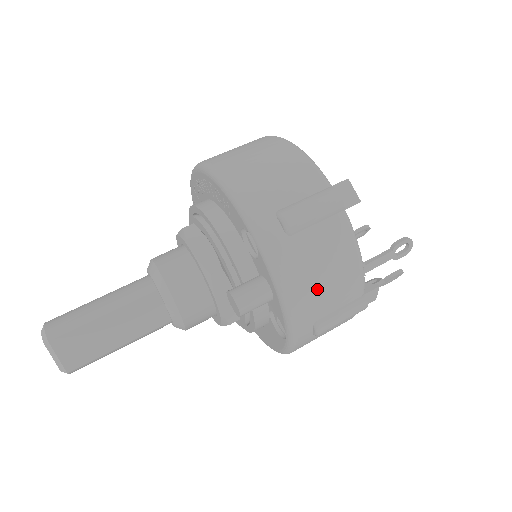
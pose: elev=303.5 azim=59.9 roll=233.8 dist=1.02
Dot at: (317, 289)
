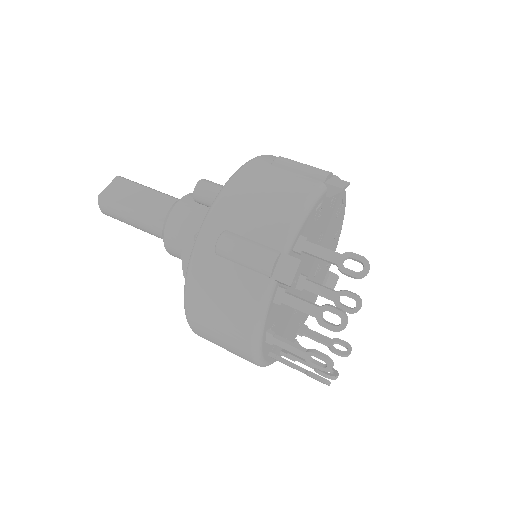
Dot at: (251, 199)
